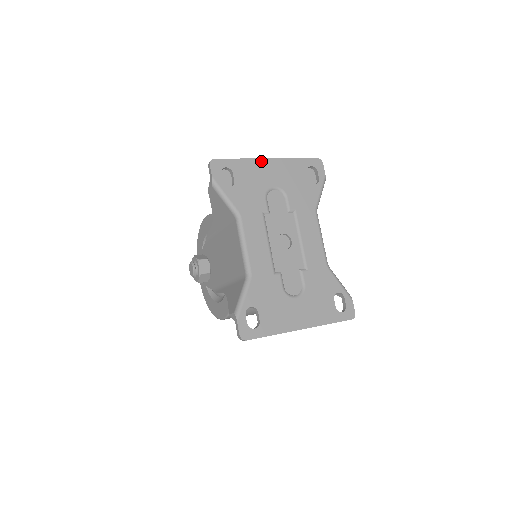
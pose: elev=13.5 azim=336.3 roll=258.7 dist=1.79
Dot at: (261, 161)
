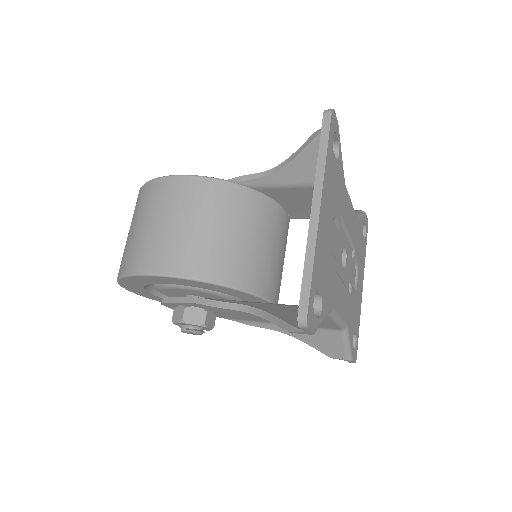
Dot at: (319, 225)
